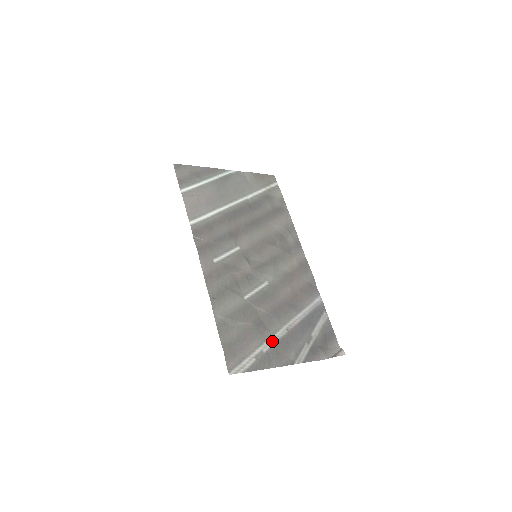
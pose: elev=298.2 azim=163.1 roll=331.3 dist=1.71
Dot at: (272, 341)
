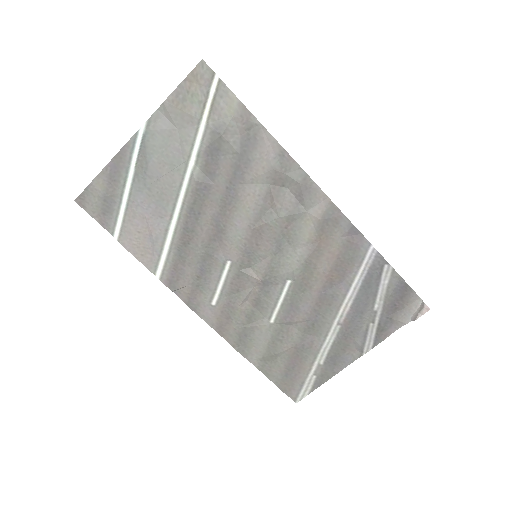
Dot at: (326, 348)
